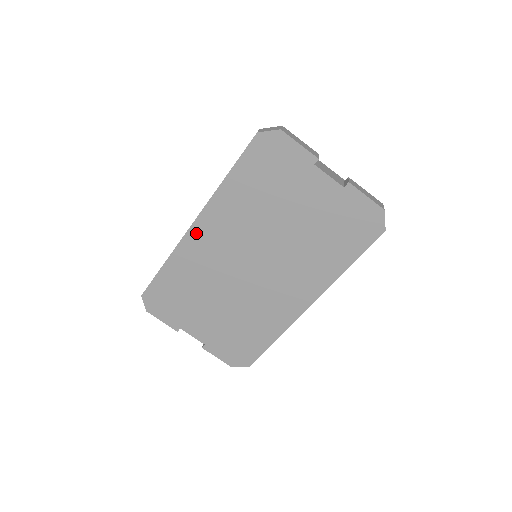
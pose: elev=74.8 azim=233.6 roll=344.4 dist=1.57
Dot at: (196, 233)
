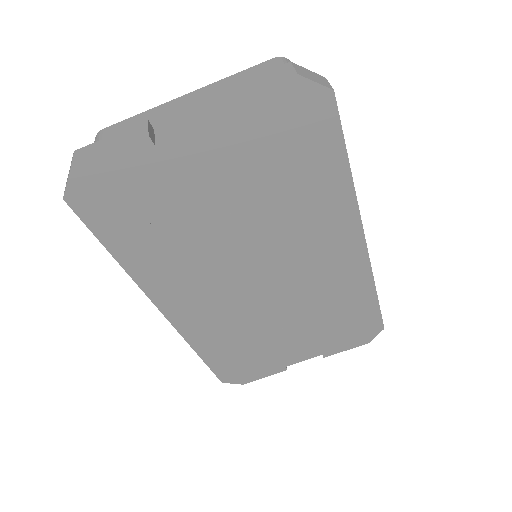
Dot at: (178, 315)
